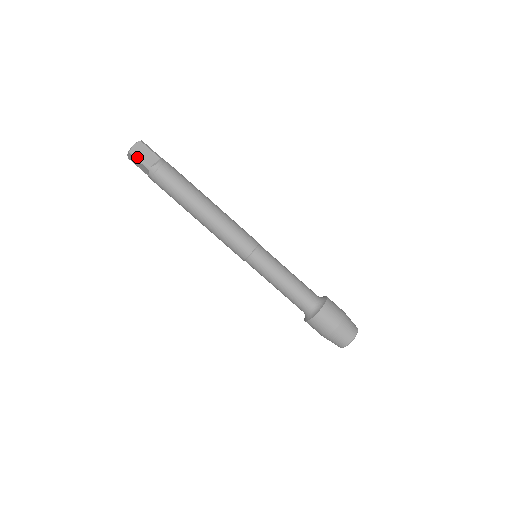
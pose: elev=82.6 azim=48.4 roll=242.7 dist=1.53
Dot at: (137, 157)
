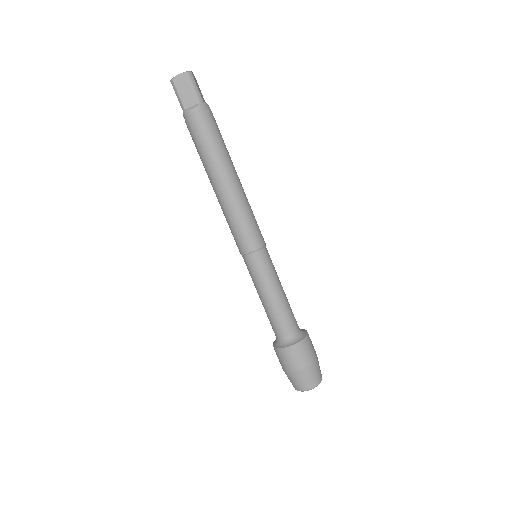
Dot at: (194, 83)
